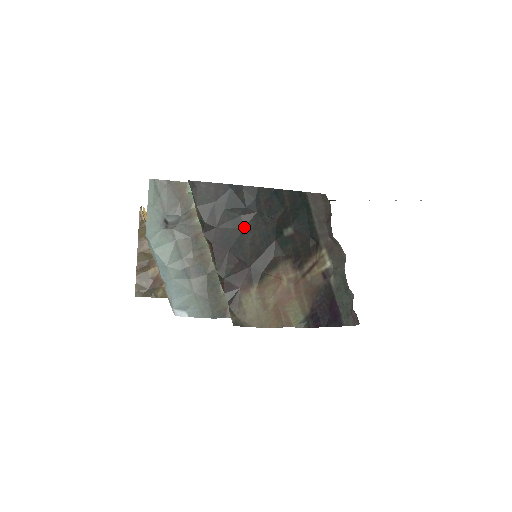
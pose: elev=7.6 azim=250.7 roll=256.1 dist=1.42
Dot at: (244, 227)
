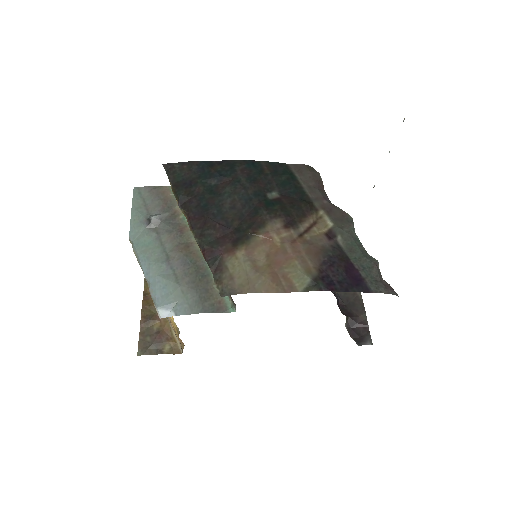
Dot at: (221, 193)
